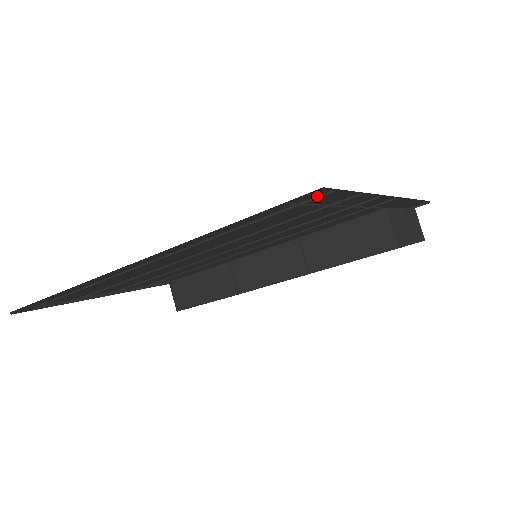
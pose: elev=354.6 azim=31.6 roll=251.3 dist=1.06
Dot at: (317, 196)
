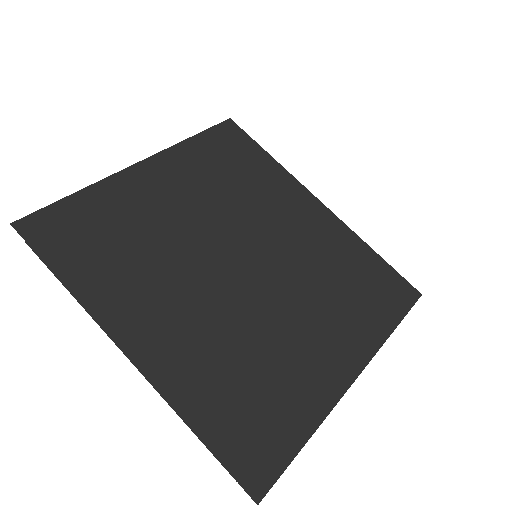
Dot at: (259, 483)
